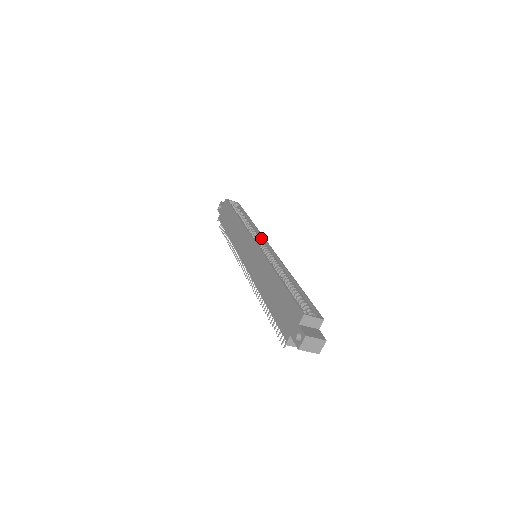
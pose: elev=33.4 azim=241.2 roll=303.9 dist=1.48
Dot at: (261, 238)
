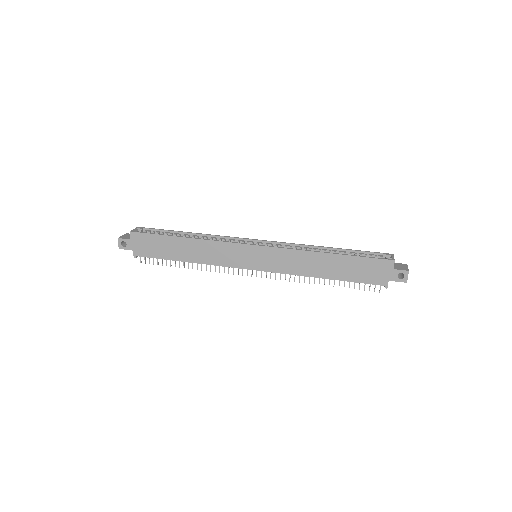
Dot at: (237, 240)
